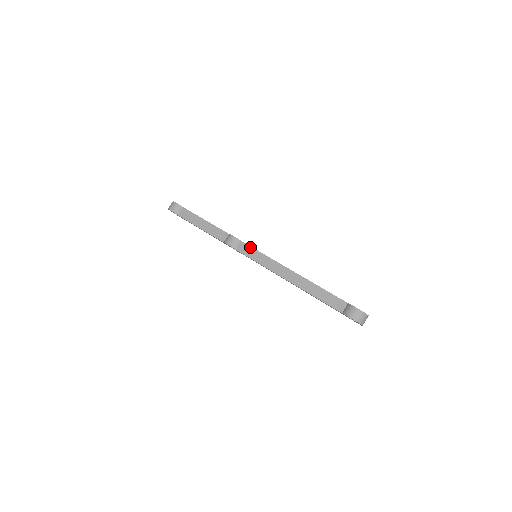
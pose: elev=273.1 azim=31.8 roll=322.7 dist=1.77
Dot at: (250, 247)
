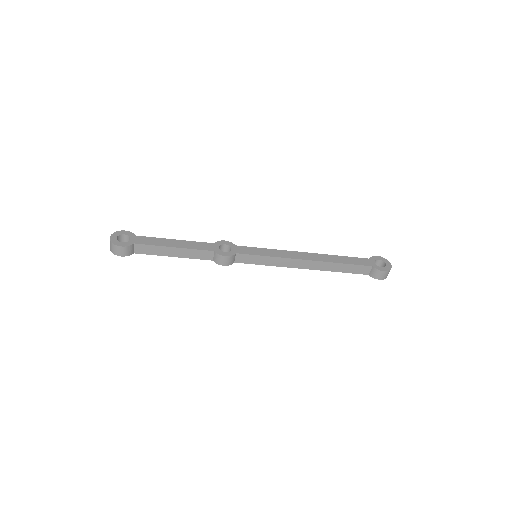
Dot at: (248, 255)
